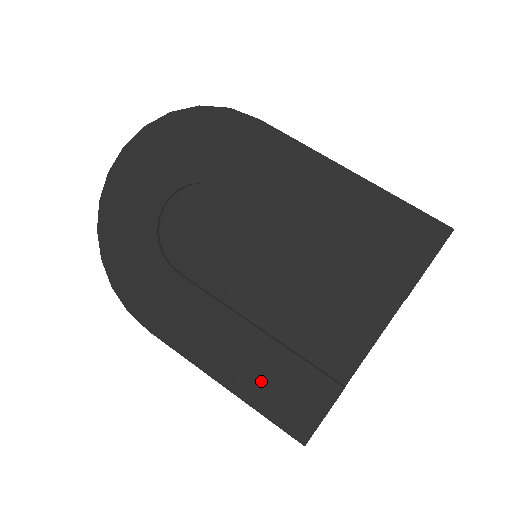
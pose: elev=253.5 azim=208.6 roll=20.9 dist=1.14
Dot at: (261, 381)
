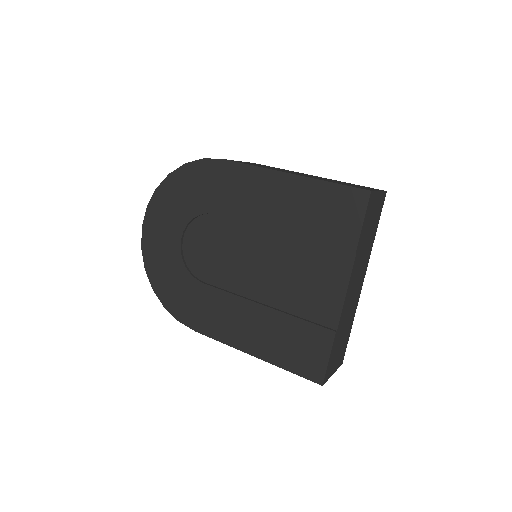
Dot at: (278, 345)
